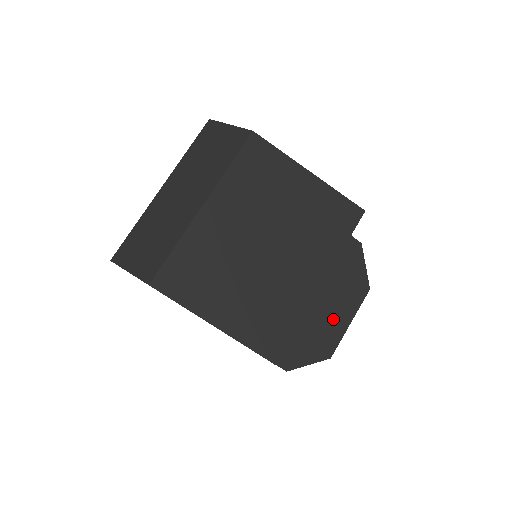
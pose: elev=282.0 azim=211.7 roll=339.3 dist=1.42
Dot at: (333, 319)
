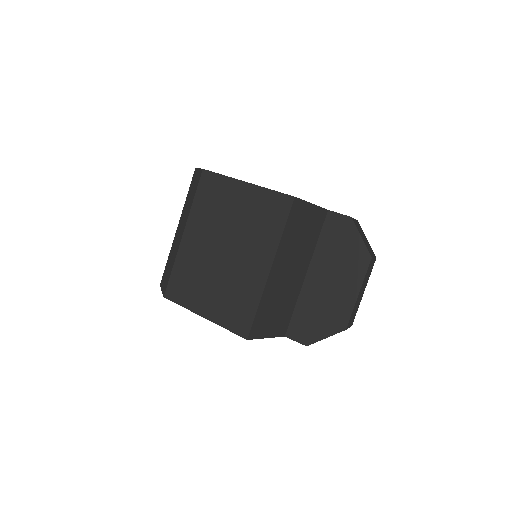
Dot at: (340, 294)
